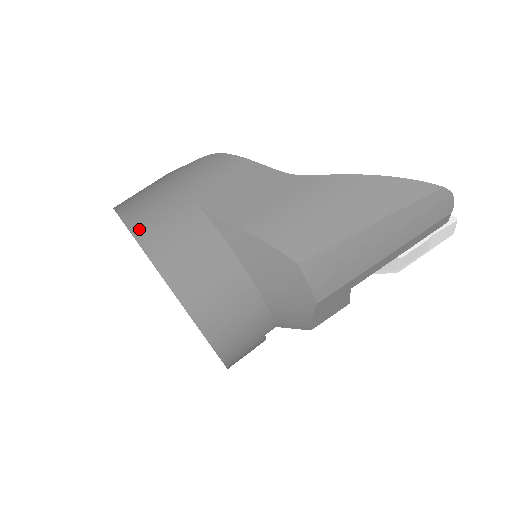
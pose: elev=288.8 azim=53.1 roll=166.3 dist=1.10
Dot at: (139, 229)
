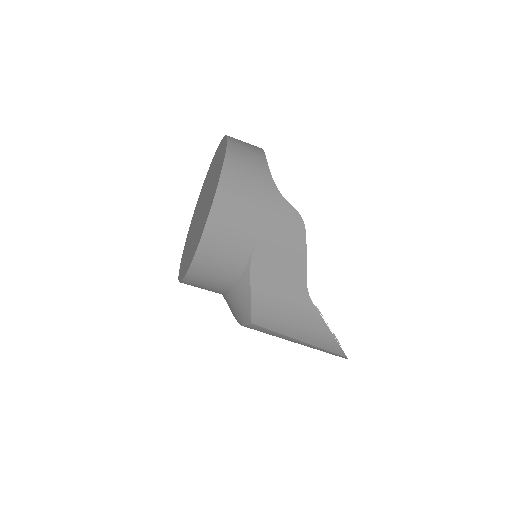
Dot at: (213, 223)
